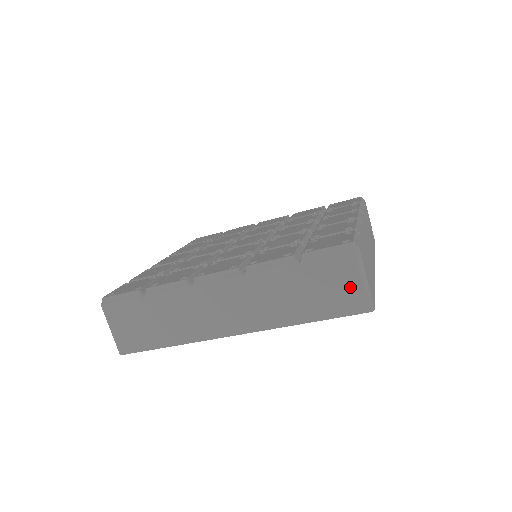
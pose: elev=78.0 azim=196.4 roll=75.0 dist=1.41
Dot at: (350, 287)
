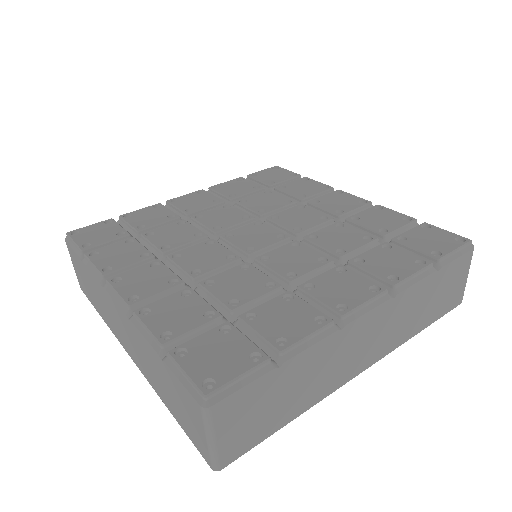
Dot at: (460, 284)
